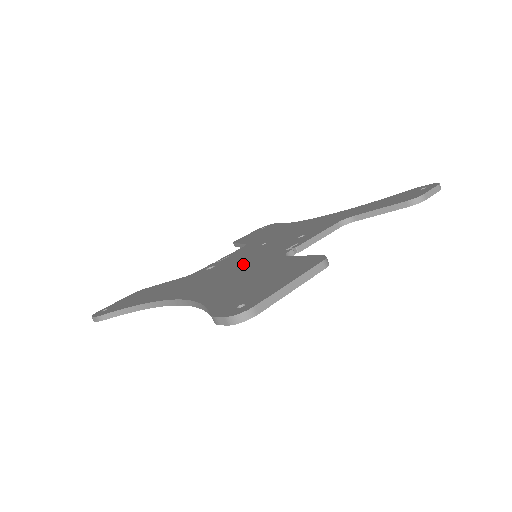
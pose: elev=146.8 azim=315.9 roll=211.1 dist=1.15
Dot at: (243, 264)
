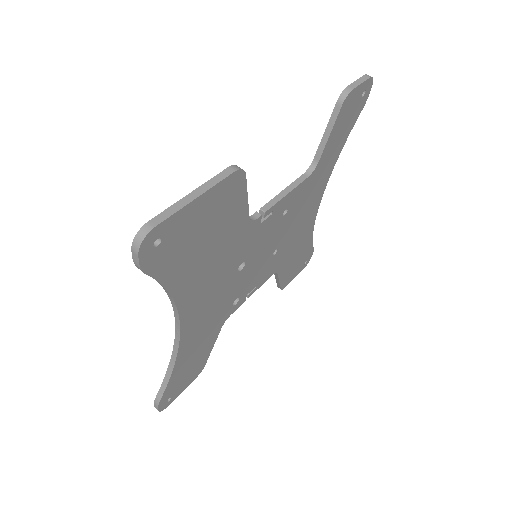
Dot at: occluded
